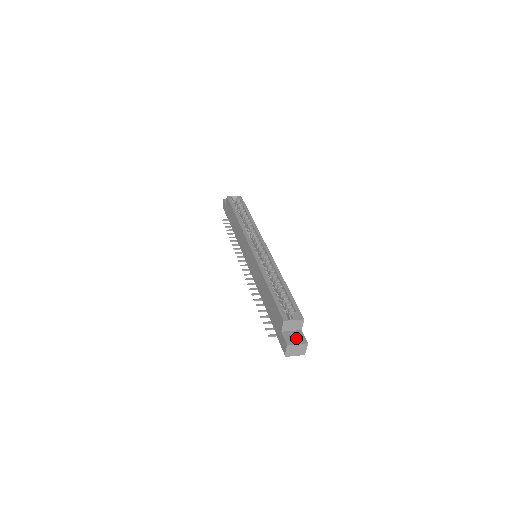
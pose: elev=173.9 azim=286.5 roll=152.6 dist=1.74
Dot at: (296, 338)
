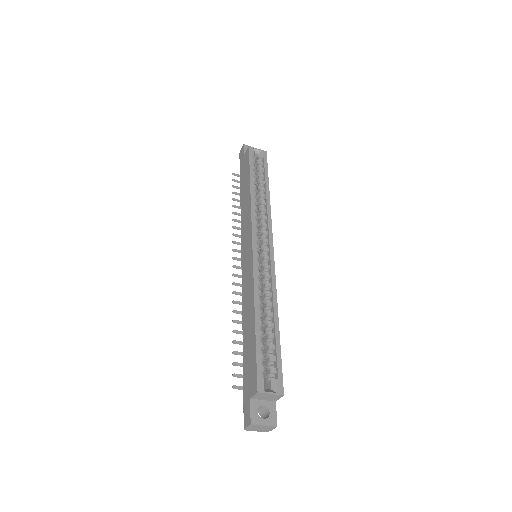
Dot at: (265, 410)
